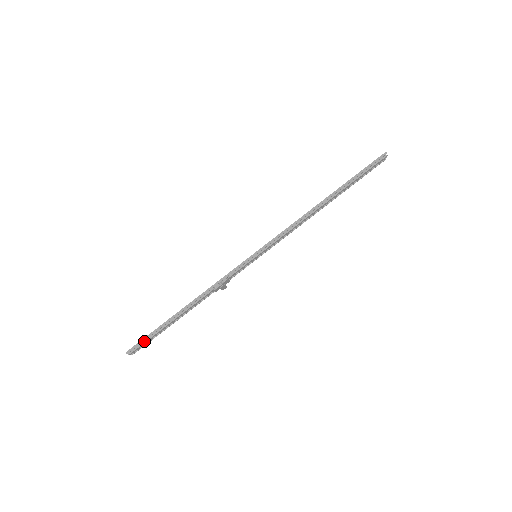
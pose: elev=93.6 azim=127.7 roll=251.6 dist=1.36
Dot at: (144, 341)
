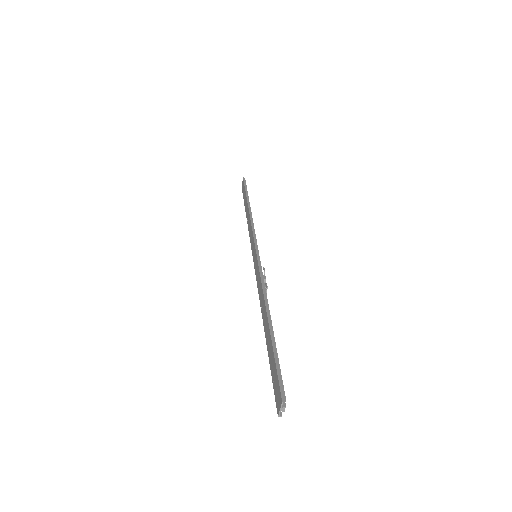
Dot at: (278, 378)
